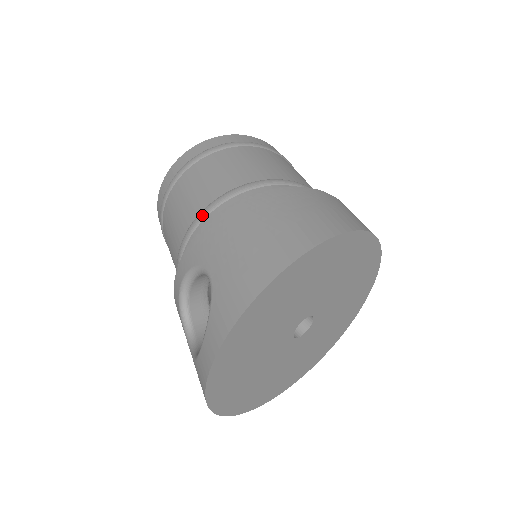
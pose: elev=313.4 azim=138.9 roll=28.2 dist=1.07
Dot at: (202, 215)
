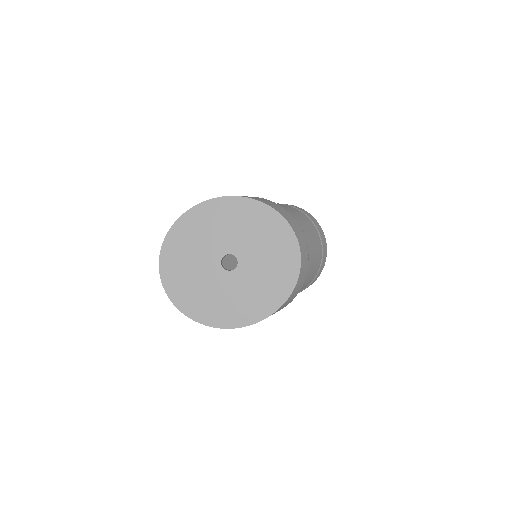
Dot at: occluded
